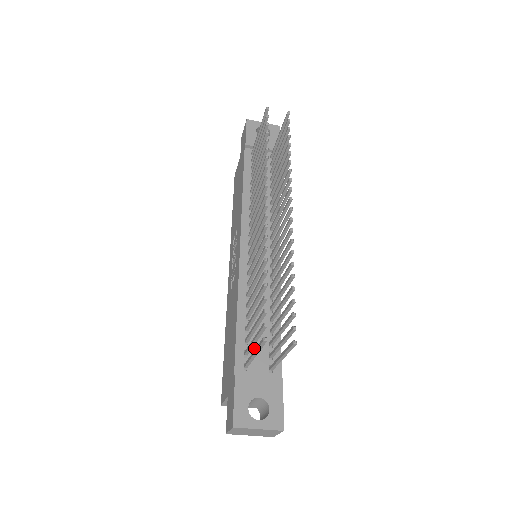
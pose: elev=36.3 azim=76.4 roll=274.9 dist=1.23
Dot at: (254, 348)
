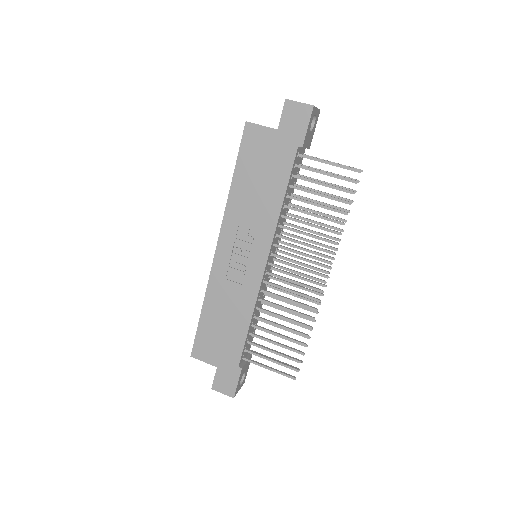
Dot at: occluded
